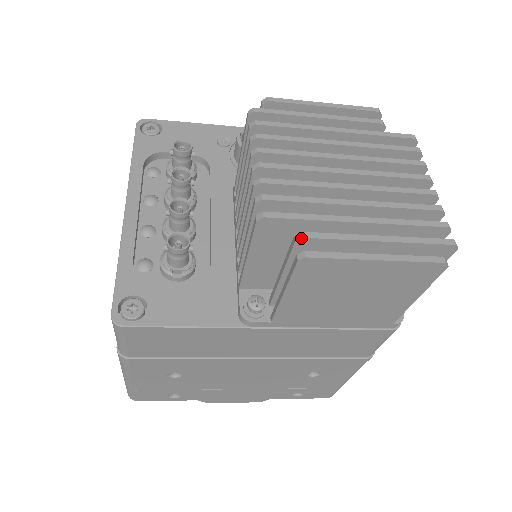
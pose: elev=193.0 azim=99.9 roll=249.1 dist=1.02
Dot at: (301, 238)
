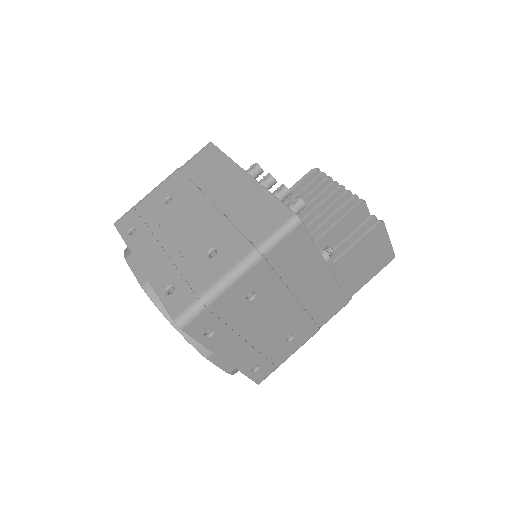
Dot at: occluded
